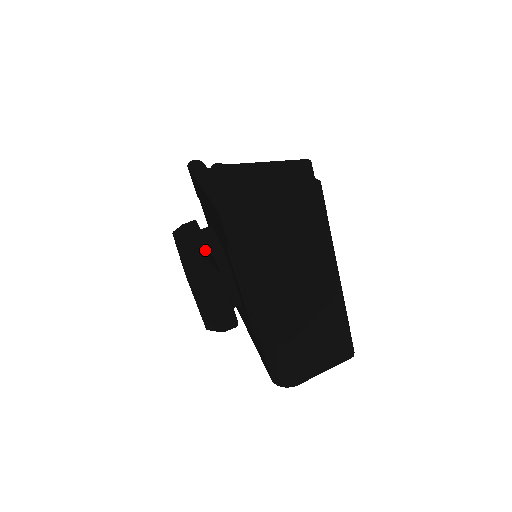
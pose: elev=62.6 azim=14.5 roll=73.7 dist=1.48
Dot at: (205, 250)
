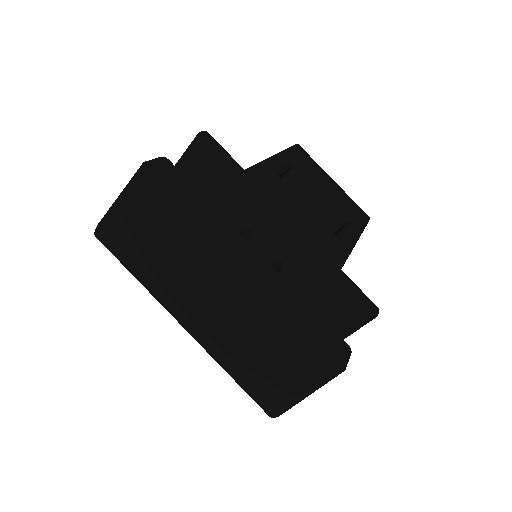
Dot at: occluded
